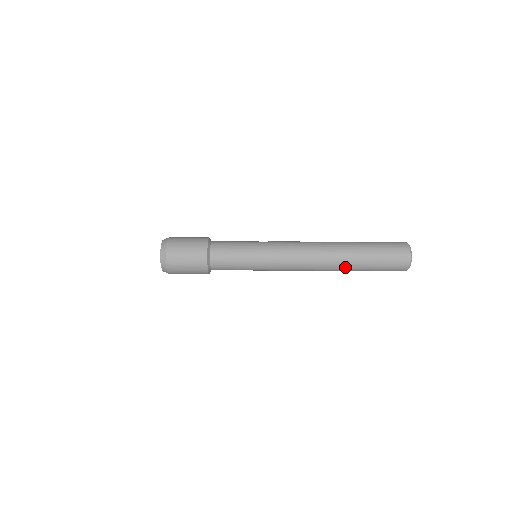
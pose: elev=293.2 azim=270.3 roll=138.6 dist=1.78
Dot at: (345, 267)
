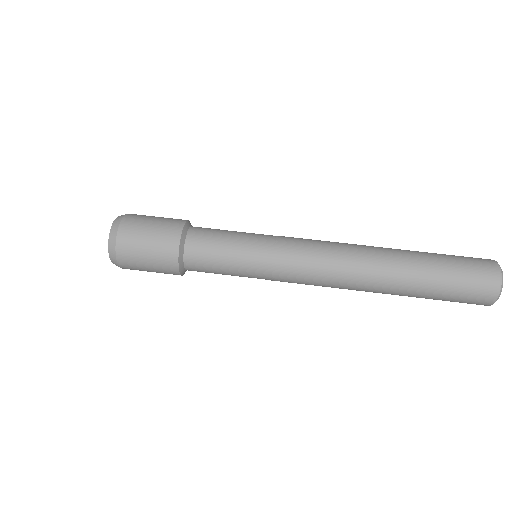
Dot at: (397, 269)
